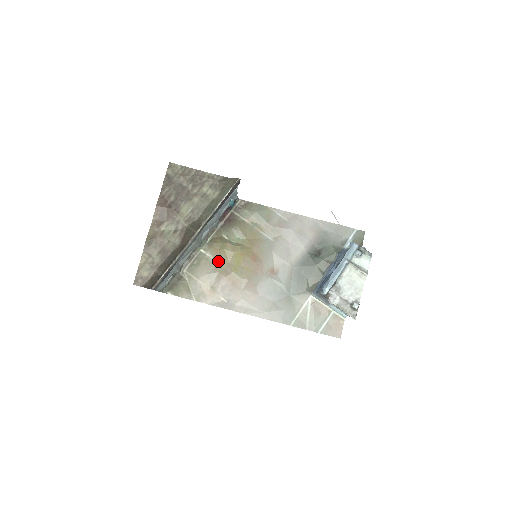
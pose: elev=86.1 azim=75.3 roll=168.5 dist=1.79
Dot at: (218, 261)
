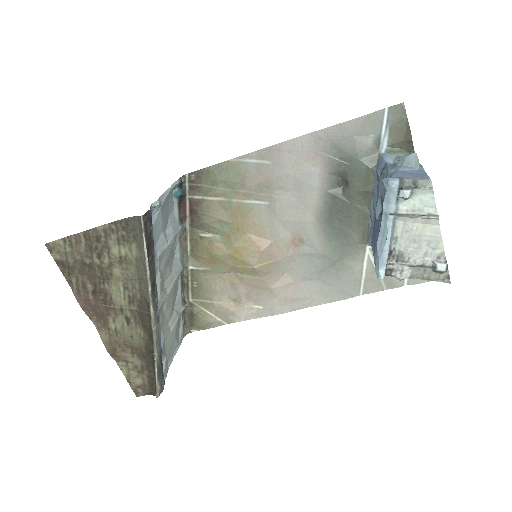
Dot at: (219, 269)
